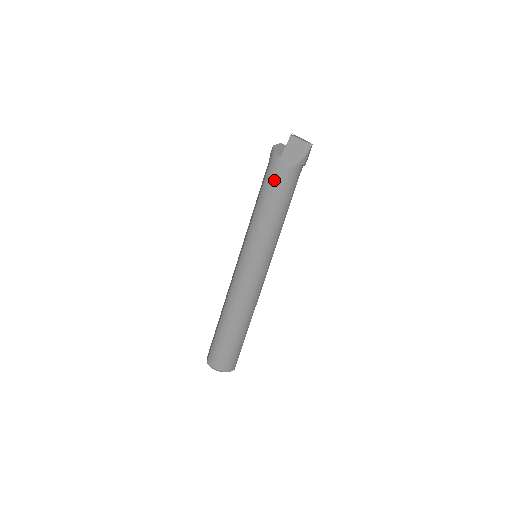
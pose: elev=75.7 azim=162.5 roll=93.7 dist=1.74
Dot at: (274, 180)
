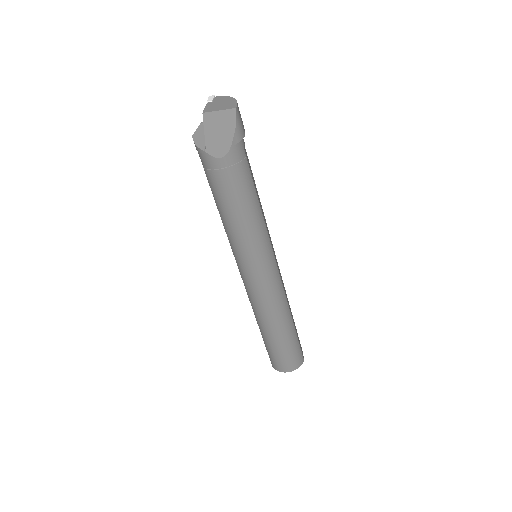
Dot at: (217, 181)
